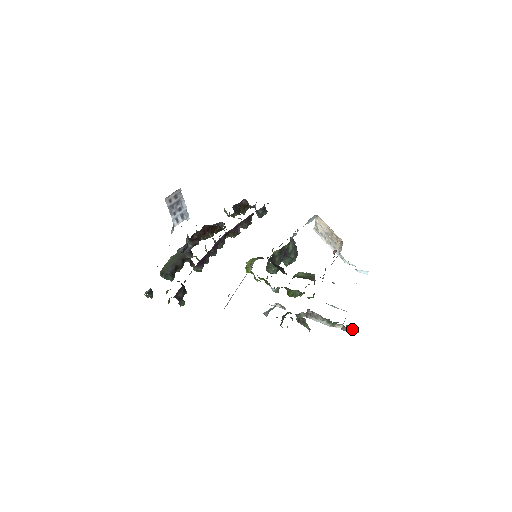
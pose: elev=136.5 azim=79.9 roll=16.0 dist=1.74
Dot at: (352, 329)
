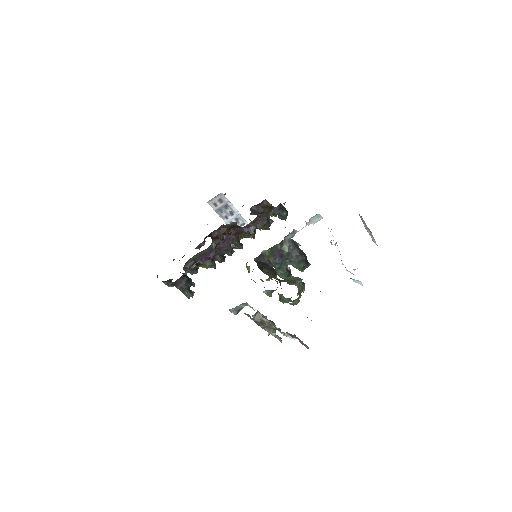
Dot at: (302, 342)
